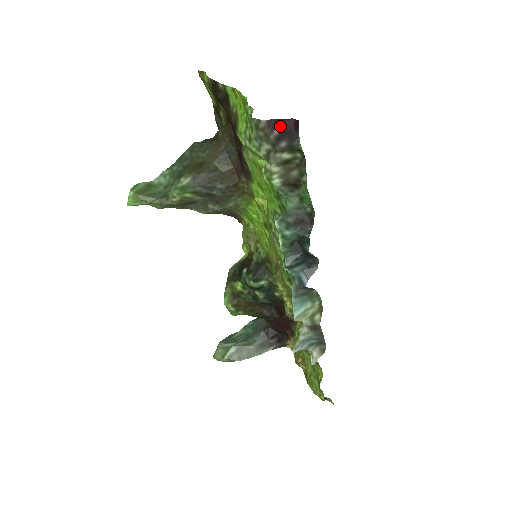
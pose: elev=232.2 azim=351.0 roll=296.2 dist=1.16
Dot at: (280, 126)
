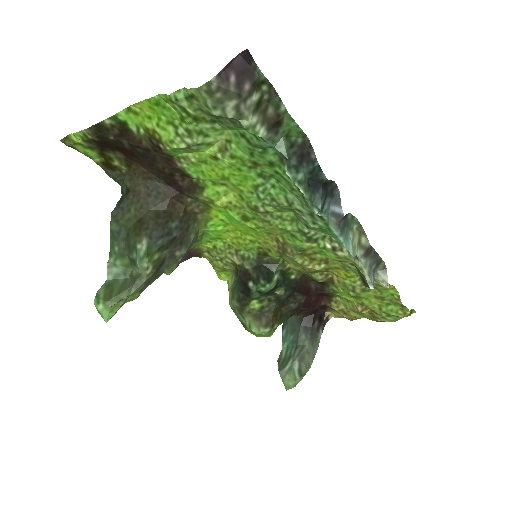
Dot at: (232, 71)
